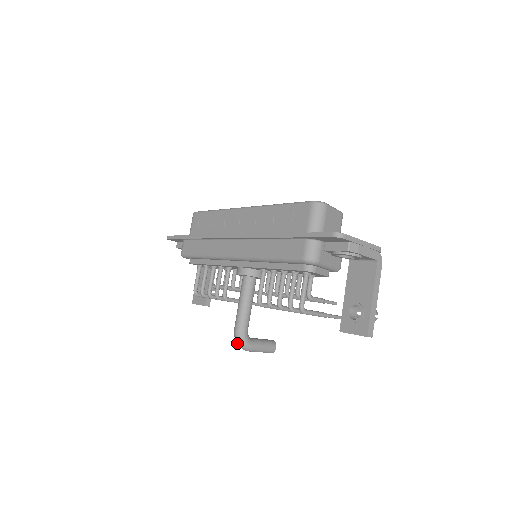
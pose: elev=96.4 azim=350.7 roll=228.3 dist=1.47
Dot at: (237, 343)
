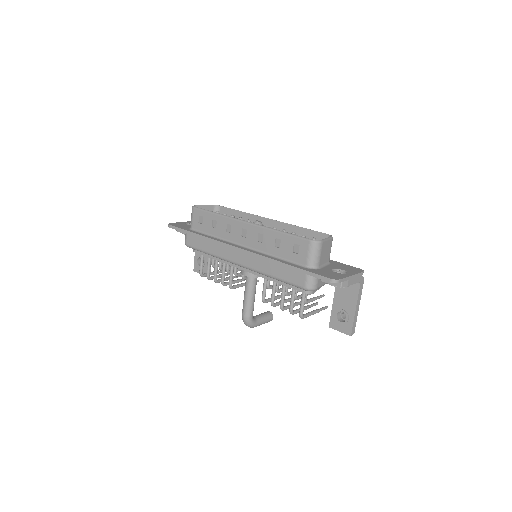
Dot at: (245, 324)
